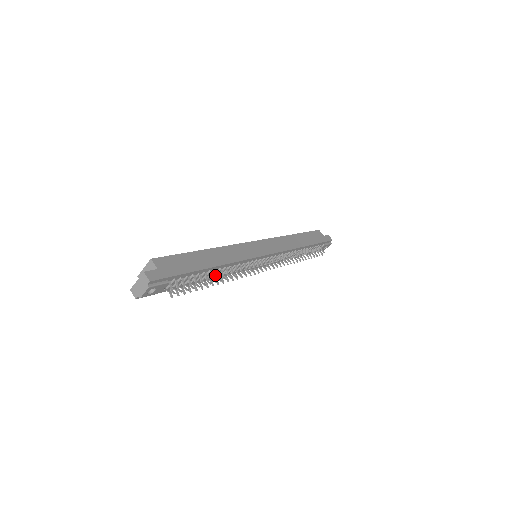
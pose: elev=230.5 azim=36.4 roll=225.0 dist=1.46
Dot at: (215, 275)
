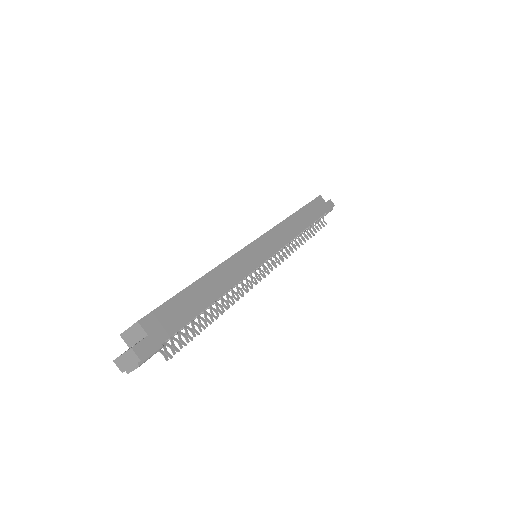
Dot at: occluded
